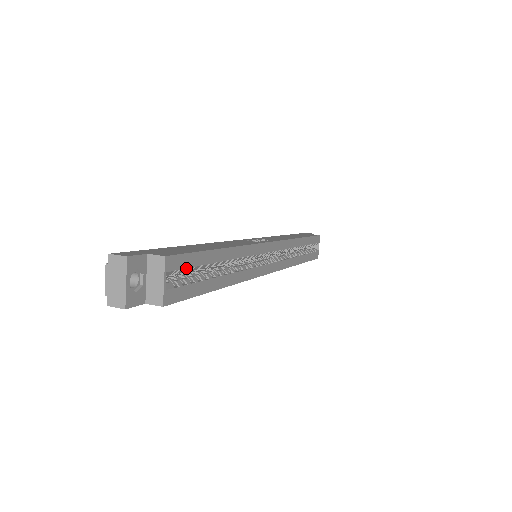
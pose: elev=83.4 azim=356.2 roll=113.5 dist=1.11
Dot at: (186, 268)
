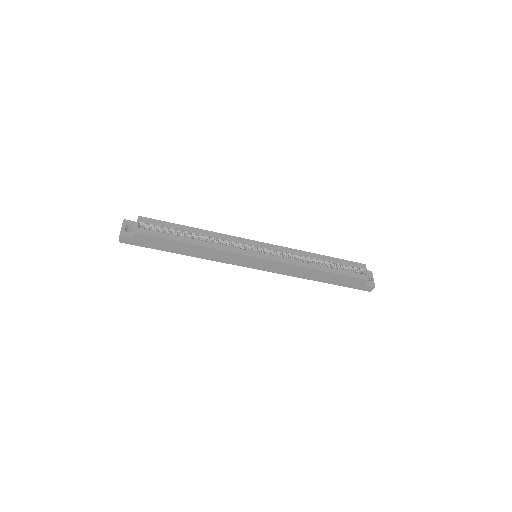
Dot at: (157, 226)
